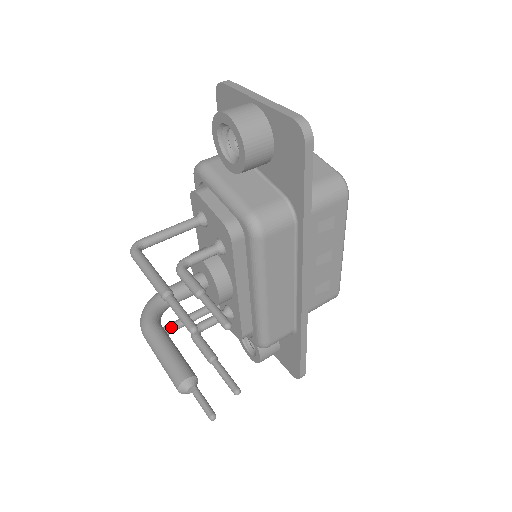
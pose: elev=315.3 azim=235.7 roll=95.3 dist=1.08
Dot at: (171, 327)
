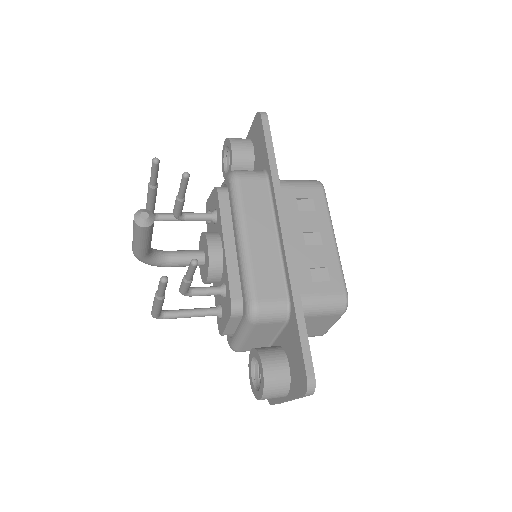
Dot at: (169, 310)
